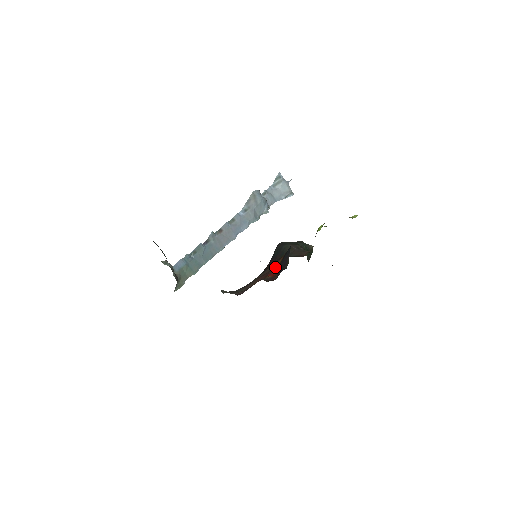
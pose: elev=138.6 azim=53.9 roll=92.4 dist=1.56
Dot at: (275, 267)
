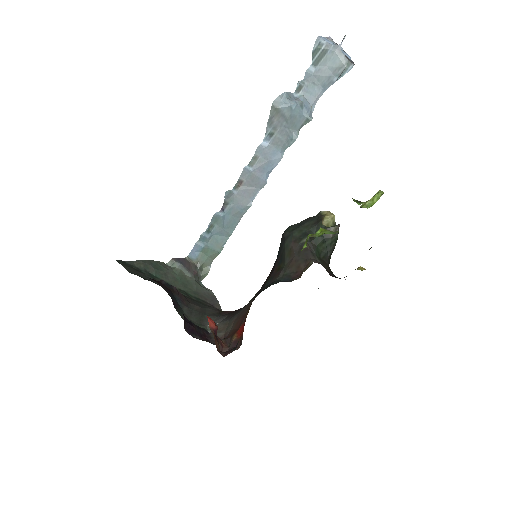
Dot at: (245, 317)
